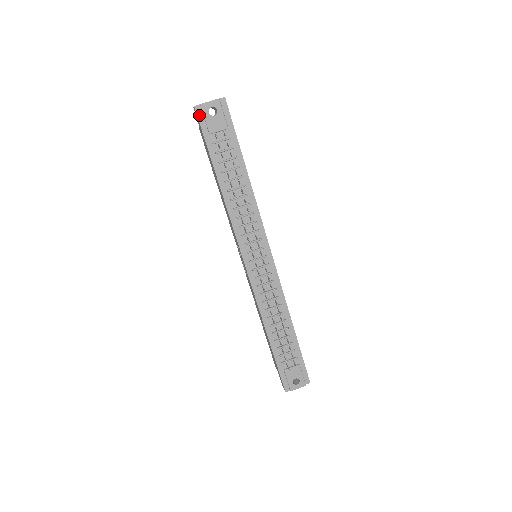
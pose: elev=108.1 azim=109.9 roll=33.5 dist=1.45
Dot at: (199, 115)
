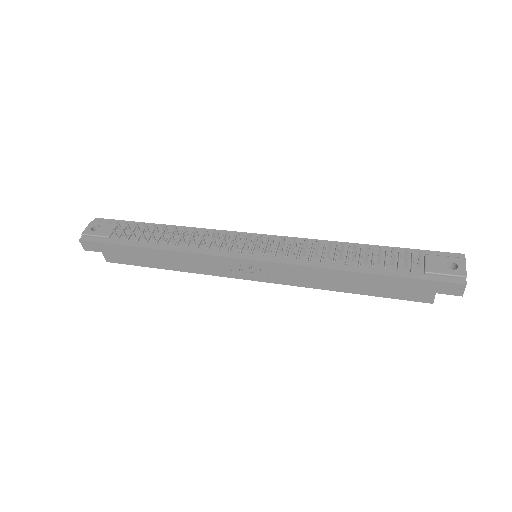
Dot at: (88, 240)
